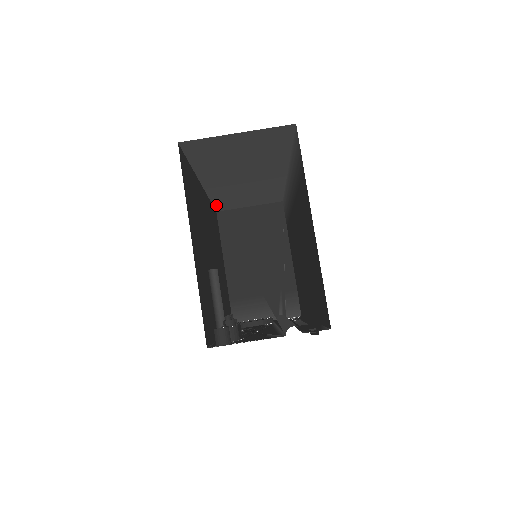
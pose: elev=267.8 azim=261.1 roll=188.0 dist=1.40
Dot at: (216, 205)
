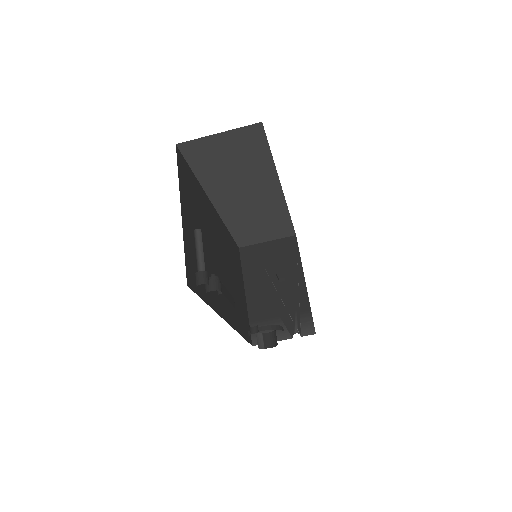
Dot at: (235, 237)
